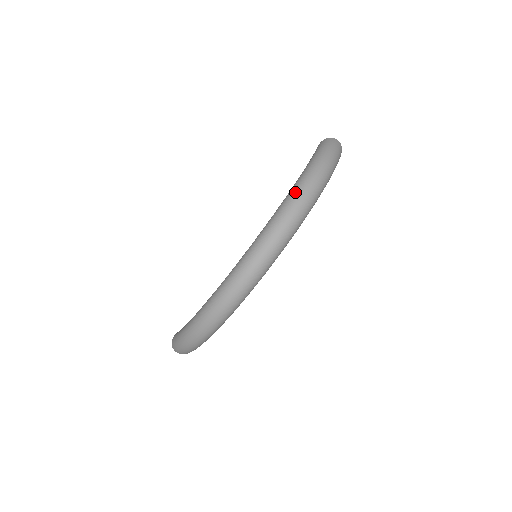
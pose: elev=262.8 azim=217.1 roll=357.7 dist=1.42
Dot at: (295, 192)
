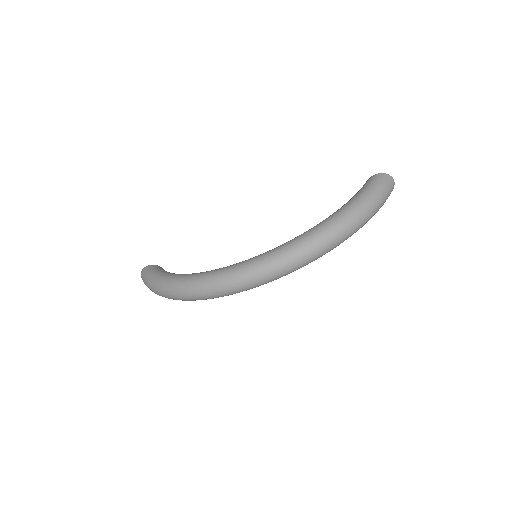
Dot at: (324, 232)
